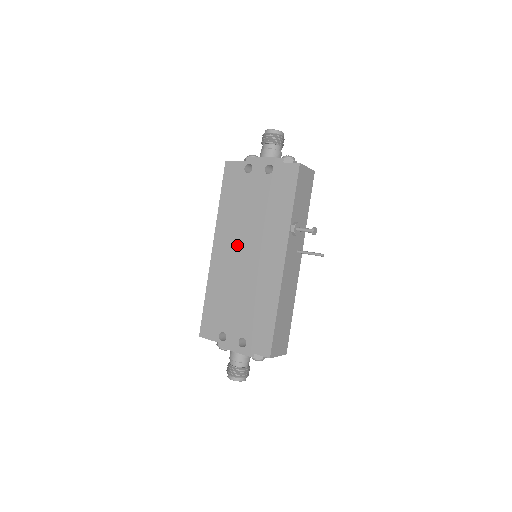
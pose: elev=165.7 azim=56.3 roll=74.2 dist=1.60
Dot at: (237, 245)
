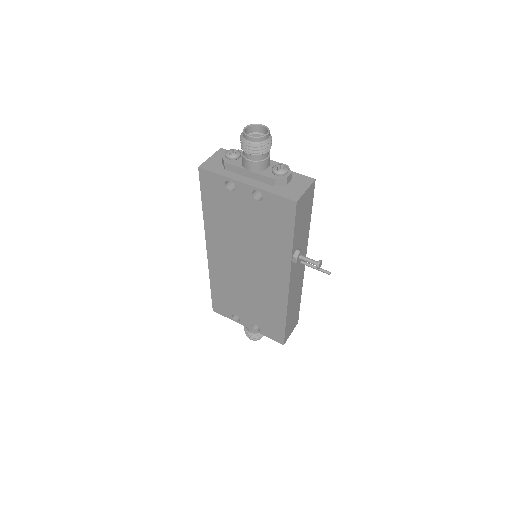
Dot at: (234, 256)
